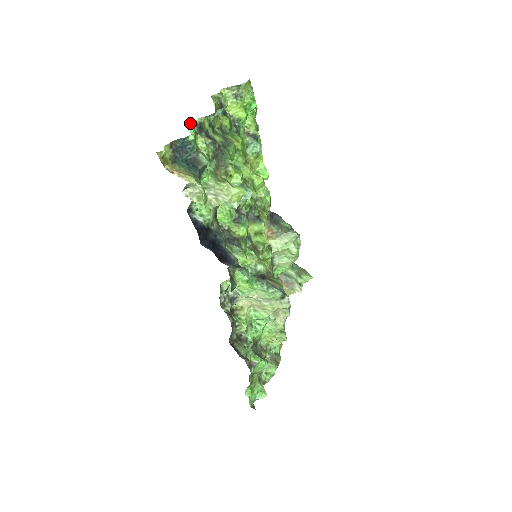
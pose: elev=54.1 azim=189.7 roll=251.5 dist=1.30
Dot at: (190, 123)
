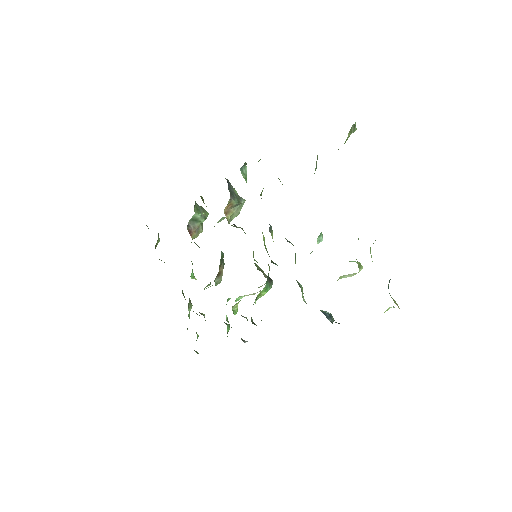
Dot at: occluded
